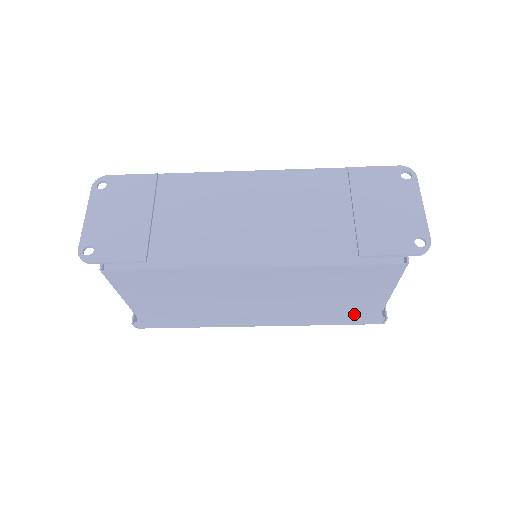
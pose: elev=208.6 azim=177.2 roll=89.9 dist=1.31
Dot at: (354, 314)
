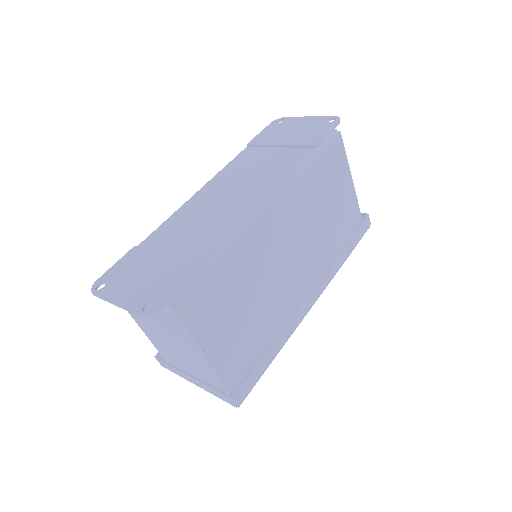
Dot at: (351, 232)
